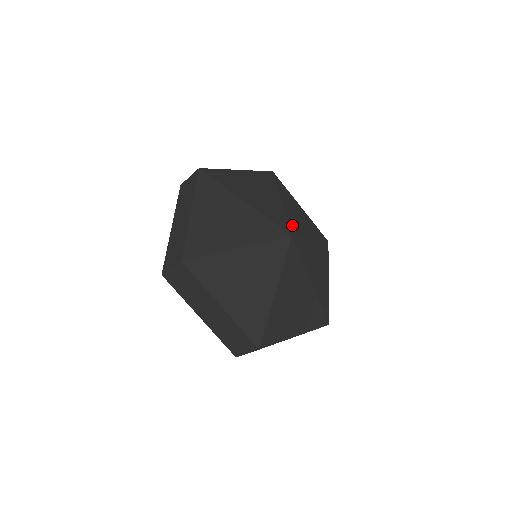
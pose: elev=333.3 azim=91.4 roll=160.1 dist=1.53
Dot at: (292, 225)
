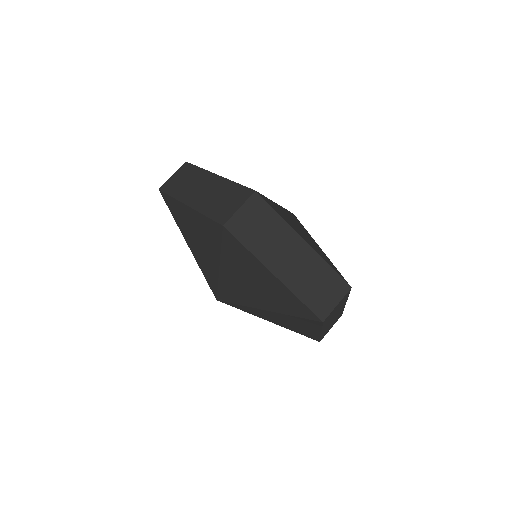
Dot at: occluded
